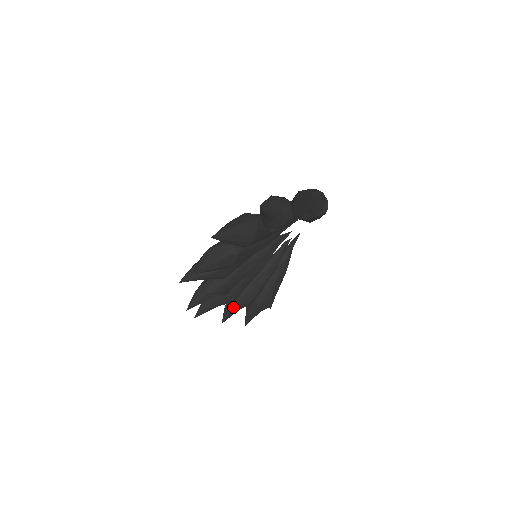
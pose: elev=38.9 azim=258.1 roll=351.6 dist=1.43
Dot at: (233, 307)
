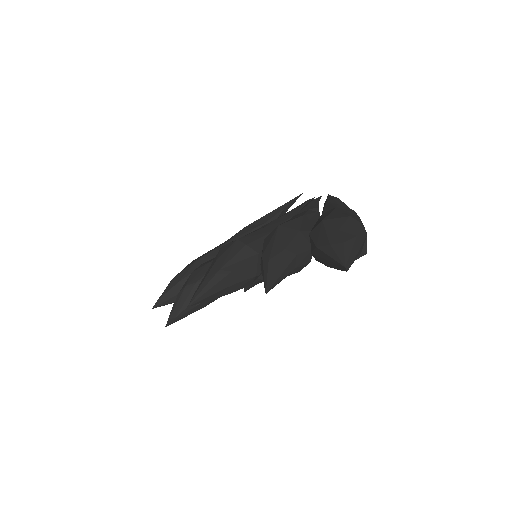
Dot at: occluded
